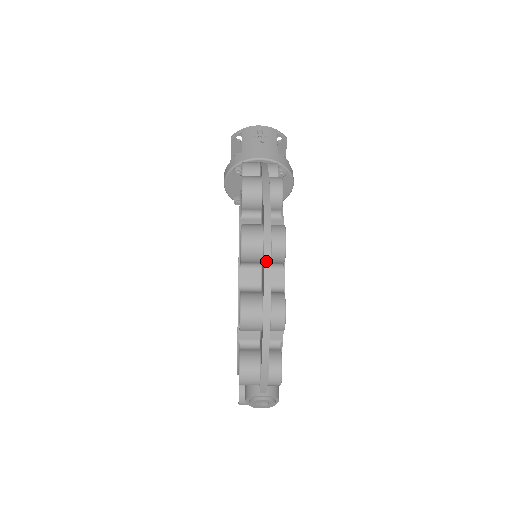
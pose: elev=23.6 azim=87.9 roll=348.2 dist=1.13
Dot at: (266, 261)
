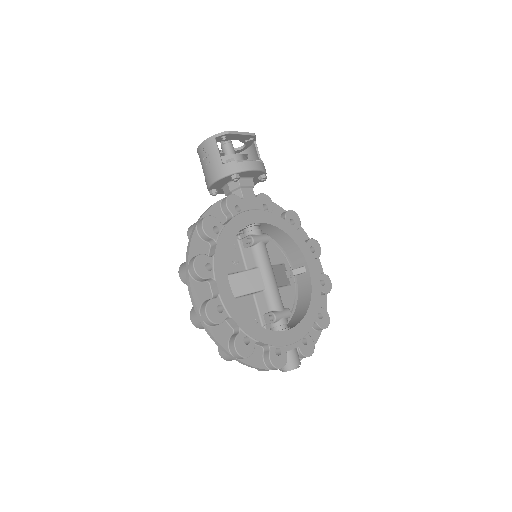
Dot at: (209, 334)
